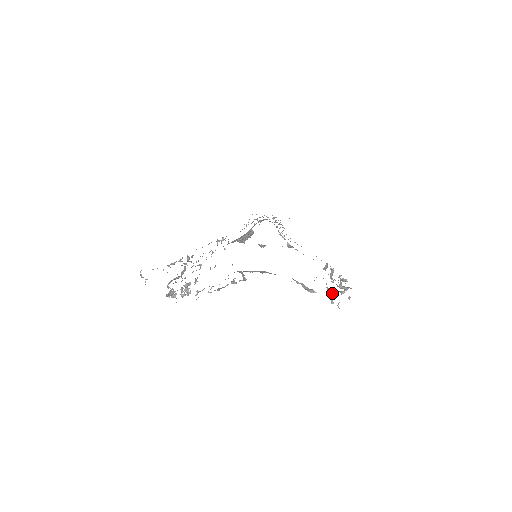
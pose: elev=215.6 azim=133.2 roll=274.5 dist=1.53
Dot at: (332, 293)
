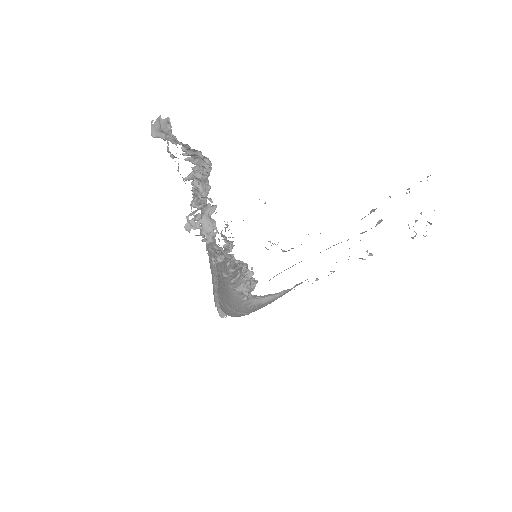
Dot at: occluded
